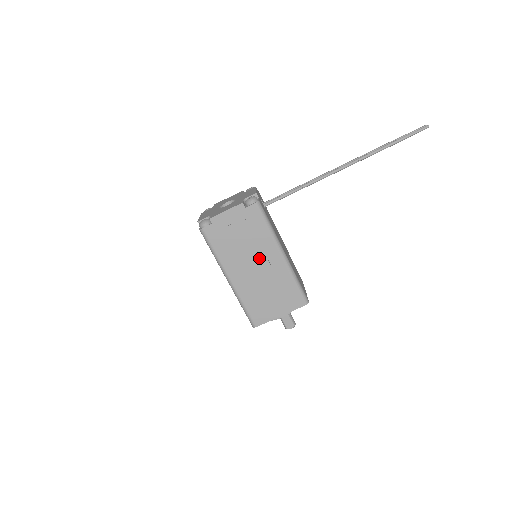
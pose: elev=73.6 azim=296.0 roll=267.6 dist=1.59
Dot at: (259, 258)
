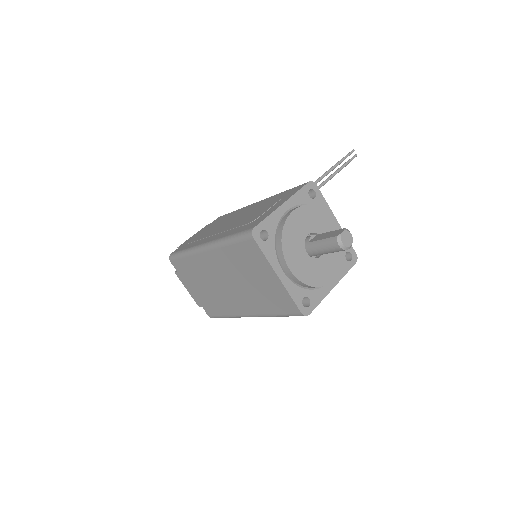
Dot at: (234, 218)
